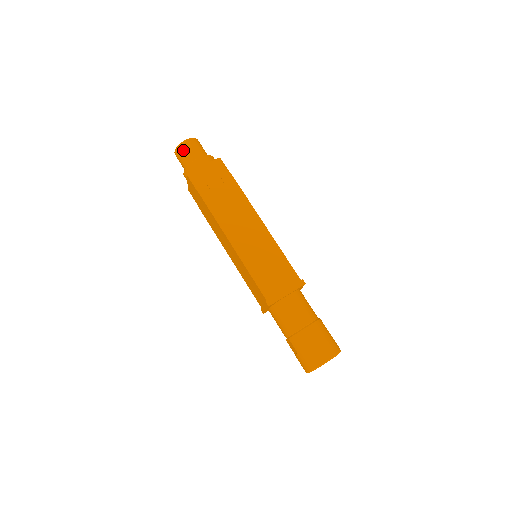
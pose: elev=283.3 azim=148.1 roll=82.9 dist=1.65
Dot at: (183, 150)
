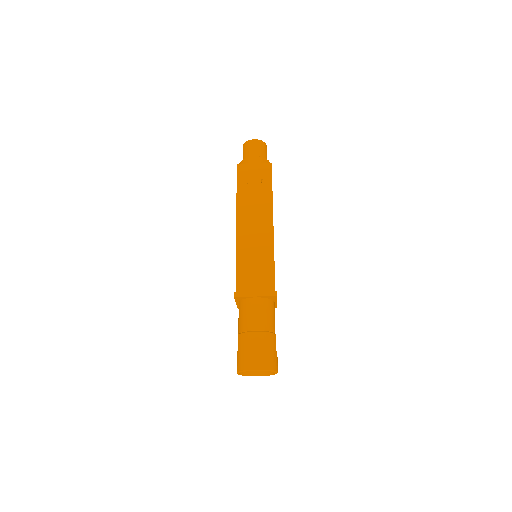
Dot at: (248, 146)
